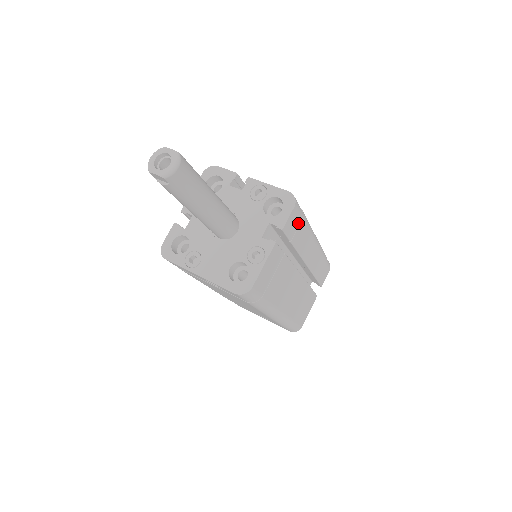
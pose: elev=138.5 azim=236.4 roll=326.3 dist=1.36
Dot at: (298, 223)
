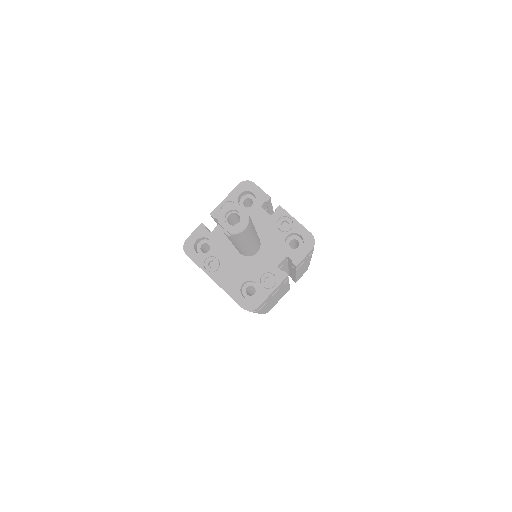
Dot at: (308, 256)
